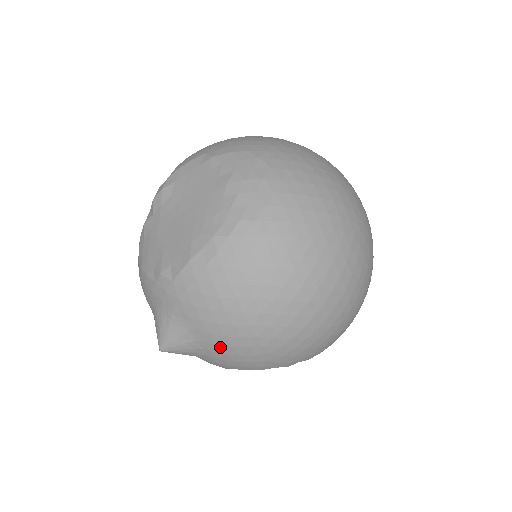
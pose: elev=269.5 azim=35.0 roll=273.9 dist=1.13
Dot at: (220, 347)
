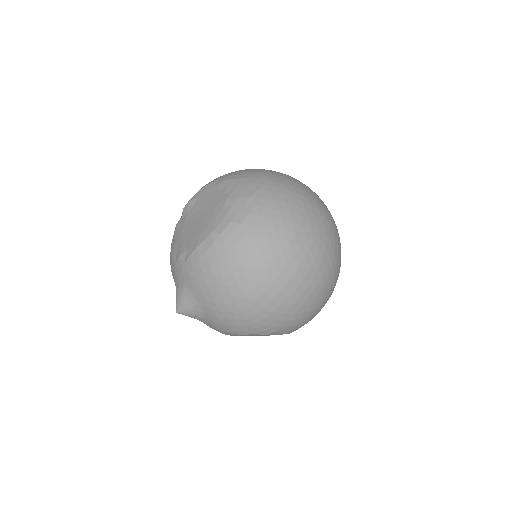
Dot at: (214, 311)
